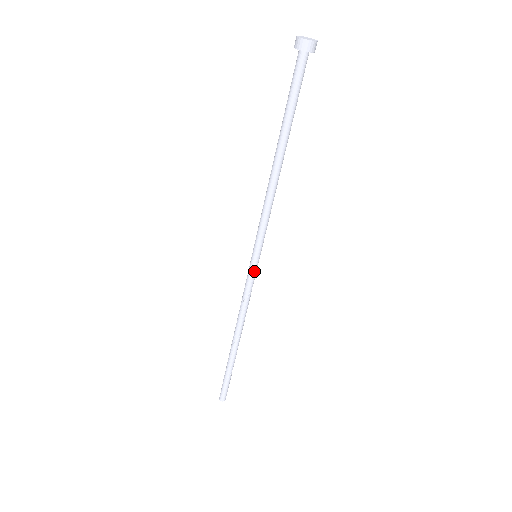
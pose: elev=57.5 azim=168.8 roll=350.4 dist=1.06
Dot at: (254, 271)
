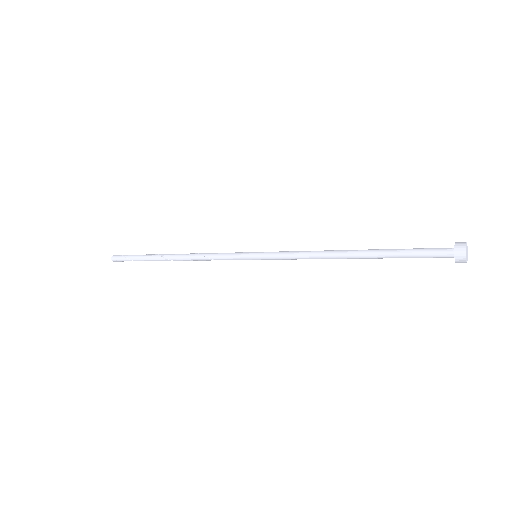
Dot at: occluded
